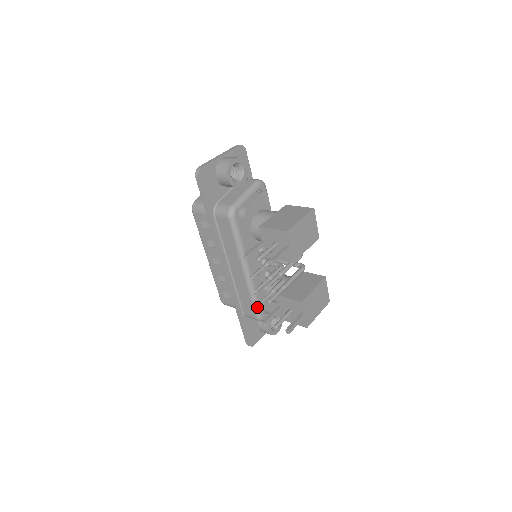
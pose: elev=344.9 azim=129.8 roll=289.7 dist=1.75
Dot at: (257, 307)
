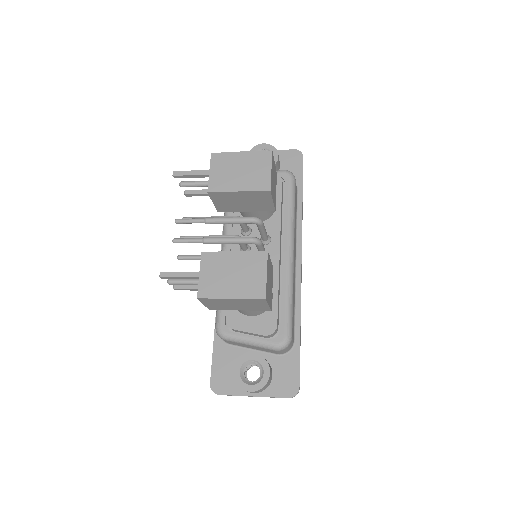
Dot at: occluded
